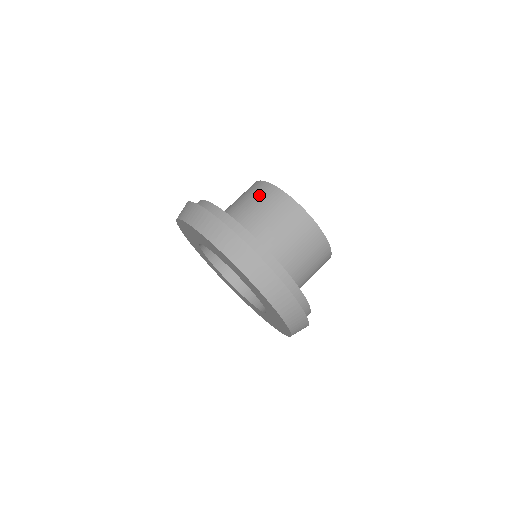
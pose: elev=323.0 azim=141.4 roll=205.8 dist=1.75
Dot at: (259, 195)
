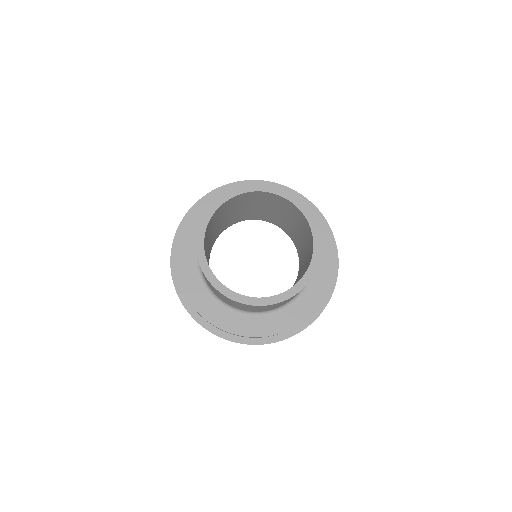
Dot at: occluded
